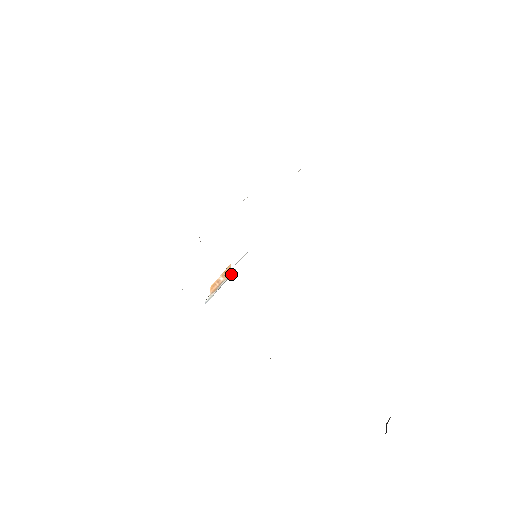
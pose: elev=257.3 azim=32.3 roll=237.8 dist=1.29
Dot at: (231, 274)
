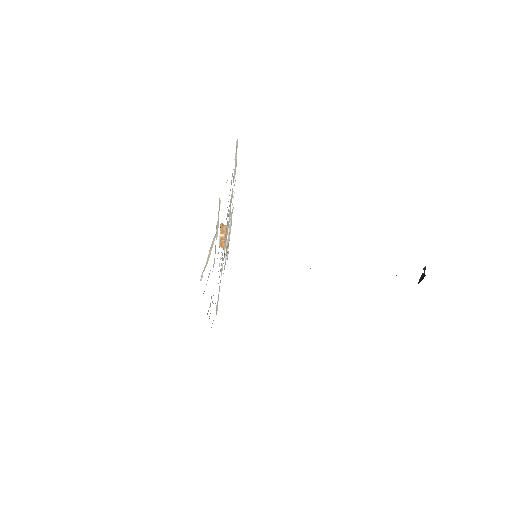
Dot at: (228, 230)
